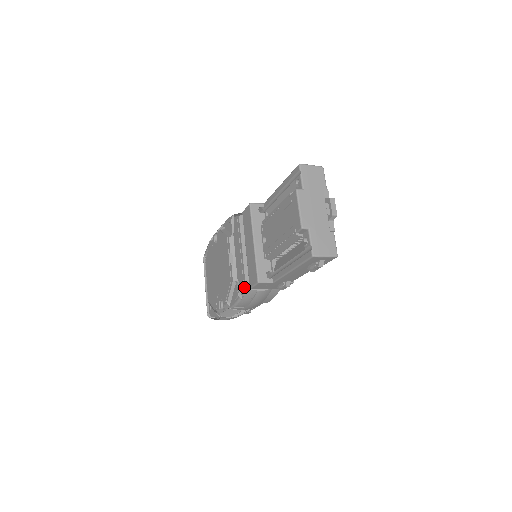
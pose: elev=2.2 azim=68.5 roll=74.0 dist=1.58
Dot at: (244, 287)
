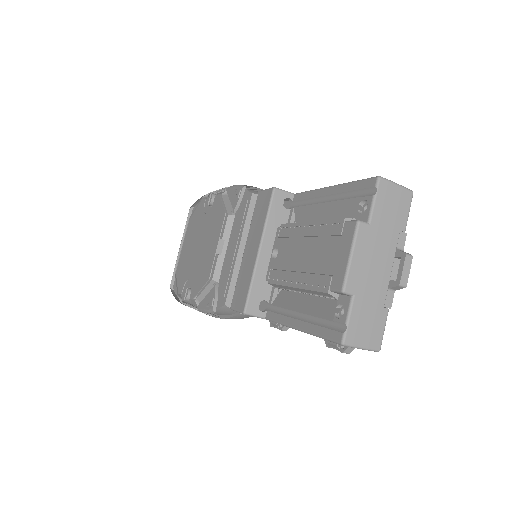
Dot at: (223, 300)
